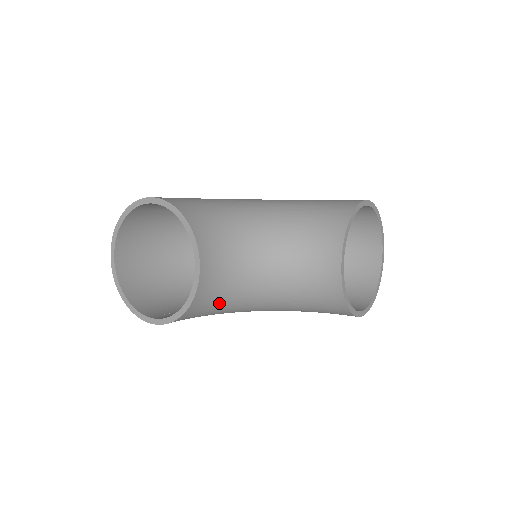
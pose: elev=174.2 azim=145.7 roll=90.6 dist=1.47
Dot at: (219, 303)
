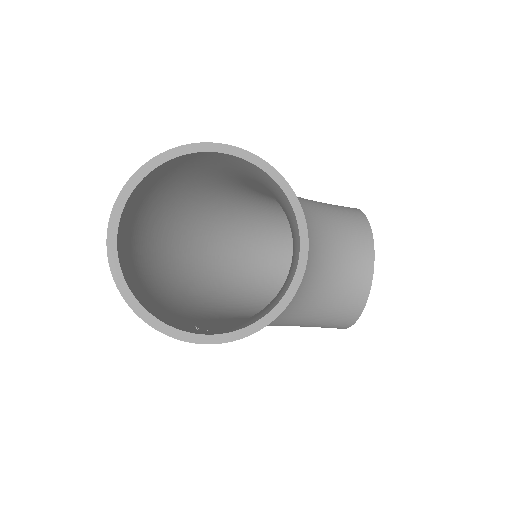
Dot at: occluded
